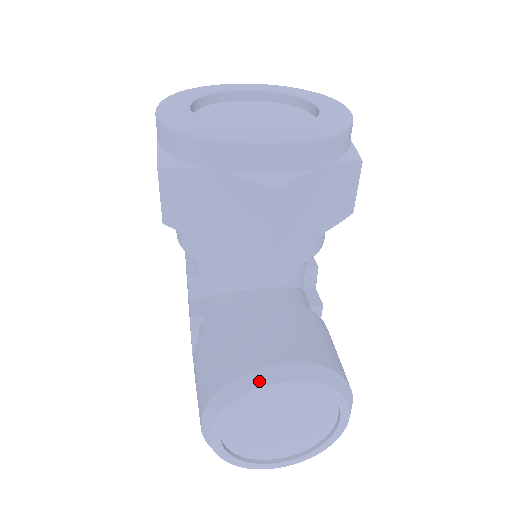
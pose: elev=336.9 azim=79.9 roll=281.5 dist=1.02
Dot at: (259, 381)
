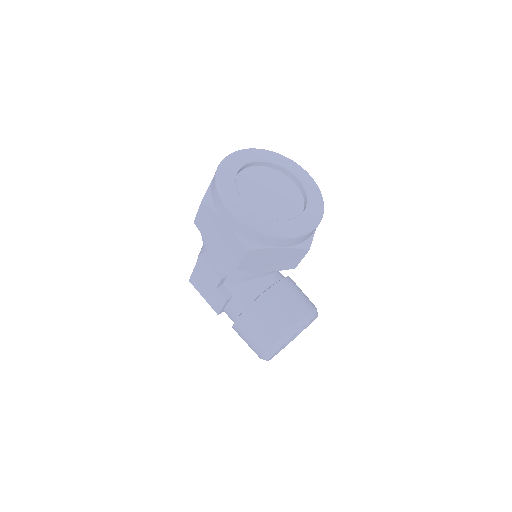
Dot at: (298, 329)
